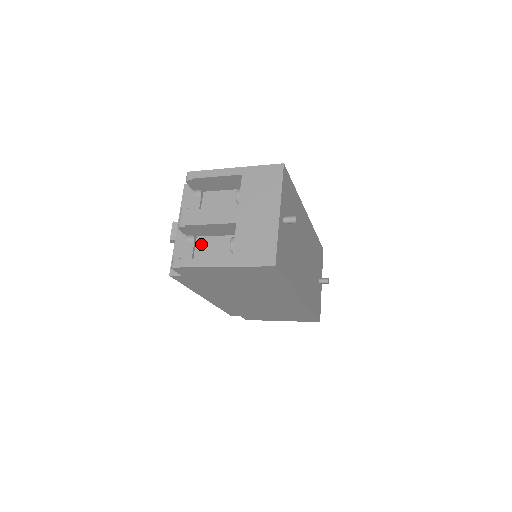
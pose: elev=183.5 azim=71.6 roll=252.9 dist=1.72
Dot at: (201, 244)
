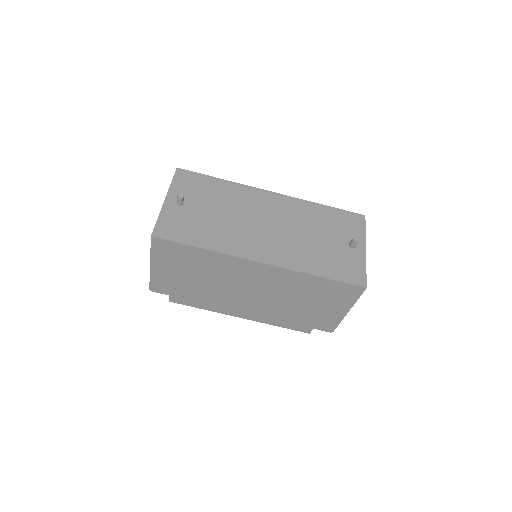
Dot at: occluded
